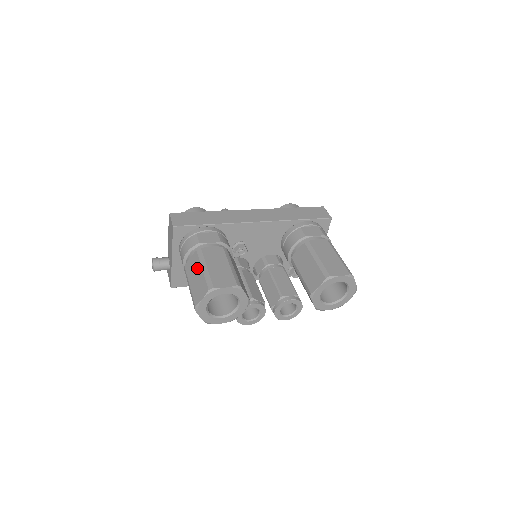
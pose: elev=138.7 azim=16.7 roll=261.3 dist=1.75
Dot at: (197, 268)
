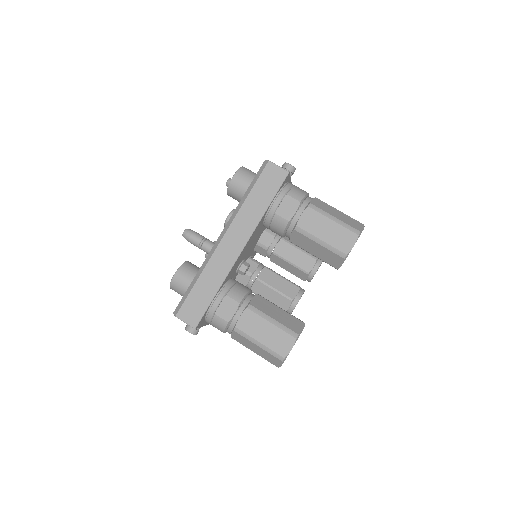
Dot at: (250, 344)
